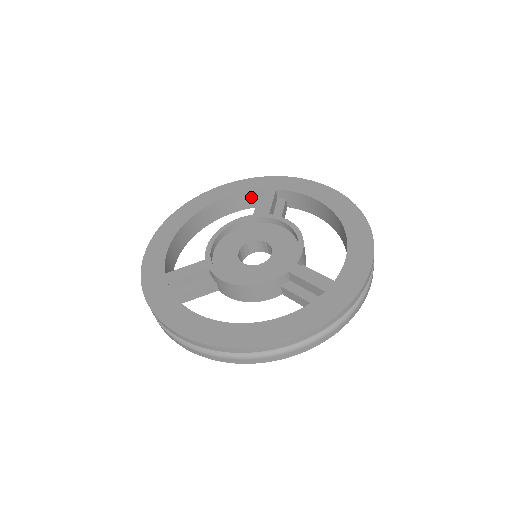
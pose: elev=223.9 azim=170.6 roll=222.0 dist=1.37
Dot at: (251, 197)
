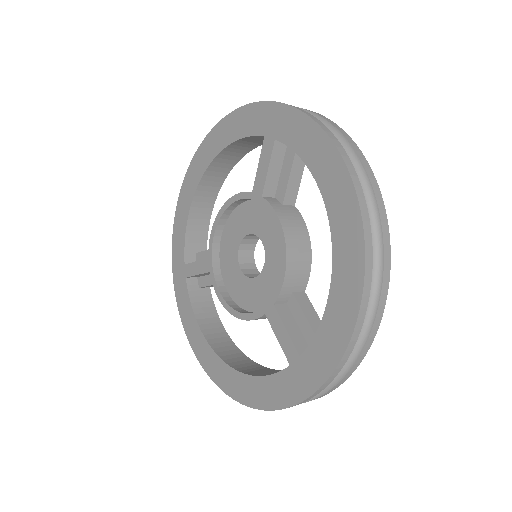
Dot at: (258, 138)
